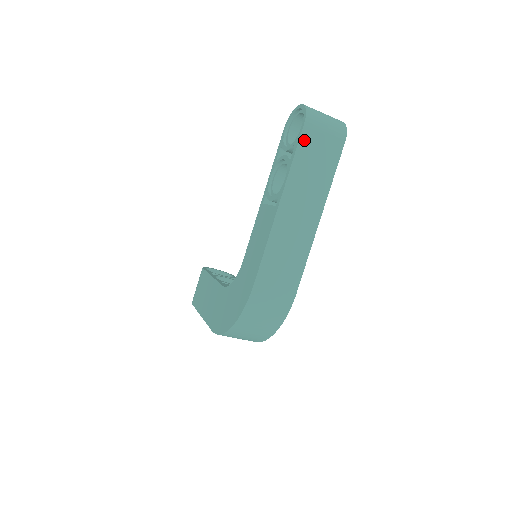
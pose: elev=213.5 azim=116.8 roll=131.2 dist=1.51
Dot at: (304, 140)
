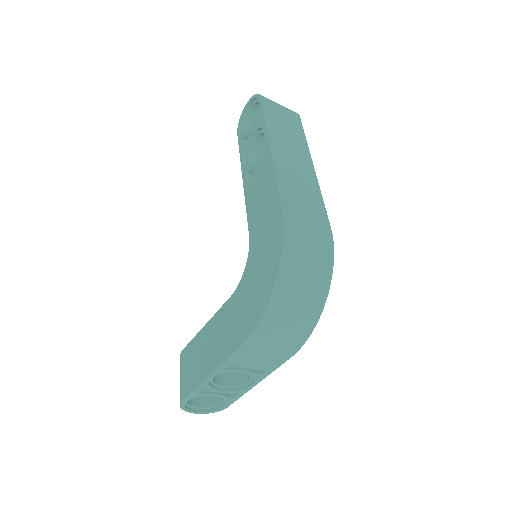
Dot at: (266, 107)
